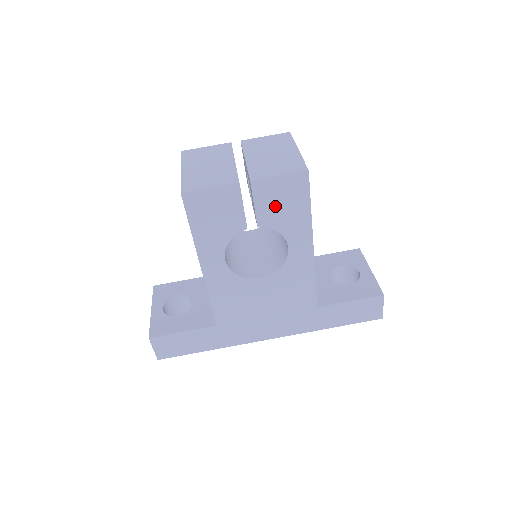
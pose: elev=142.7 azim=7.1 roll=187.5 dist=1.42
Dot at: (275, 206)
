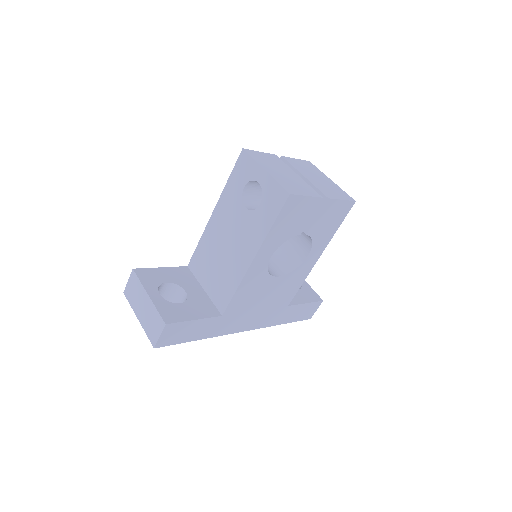
Dot at: (325, 221)
